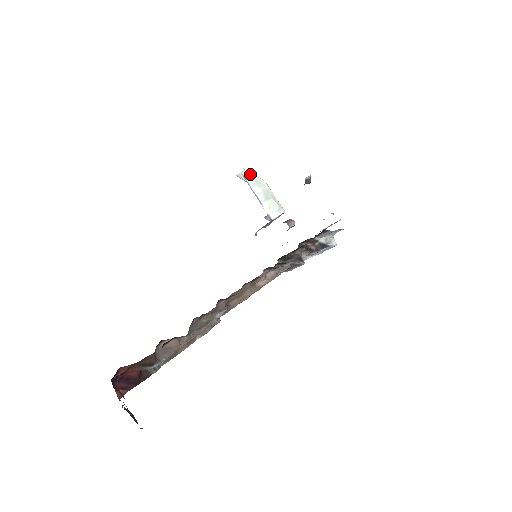
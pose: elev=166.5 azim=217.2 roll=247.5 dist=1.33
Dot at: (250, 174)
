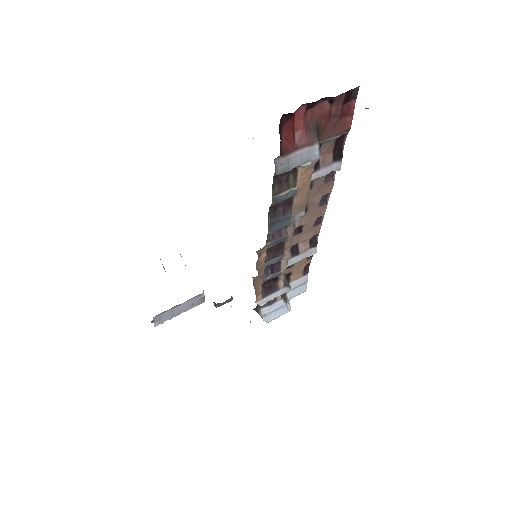
Dot at: occluded
